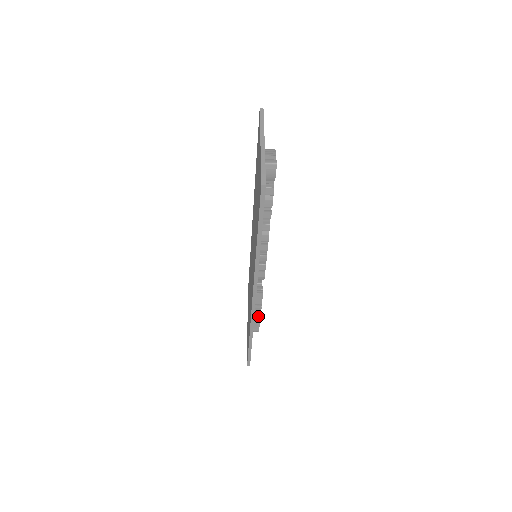
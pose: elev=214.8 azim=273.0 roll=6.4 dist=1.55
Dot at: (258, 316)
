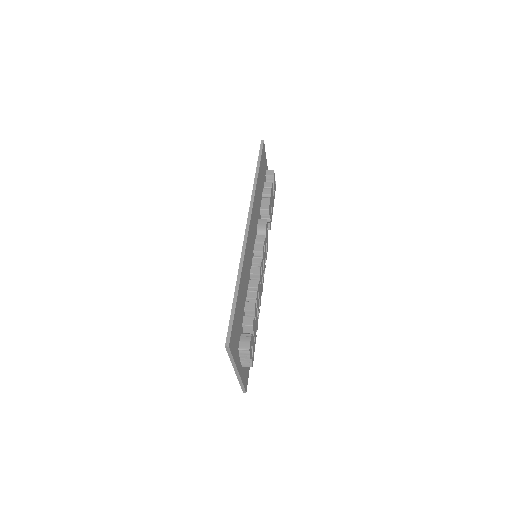
Dot at: occluded
